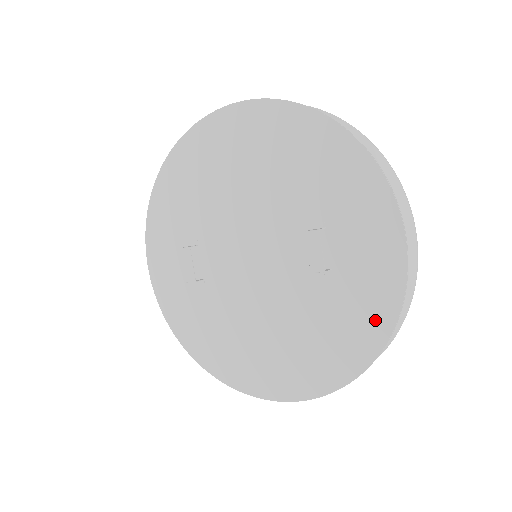
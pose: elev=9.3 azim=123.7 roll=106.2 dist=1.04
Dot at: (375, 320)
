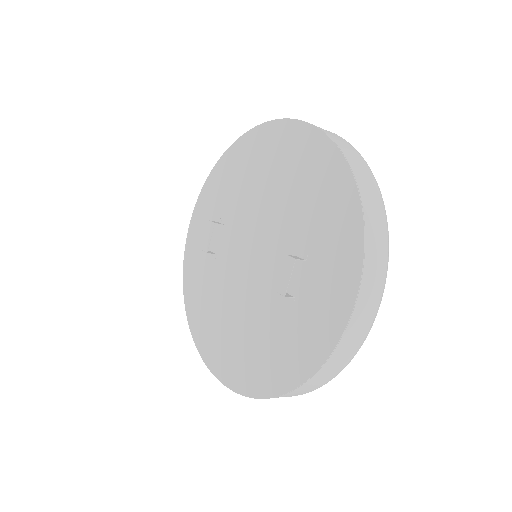
Dot at: (304, 359)
